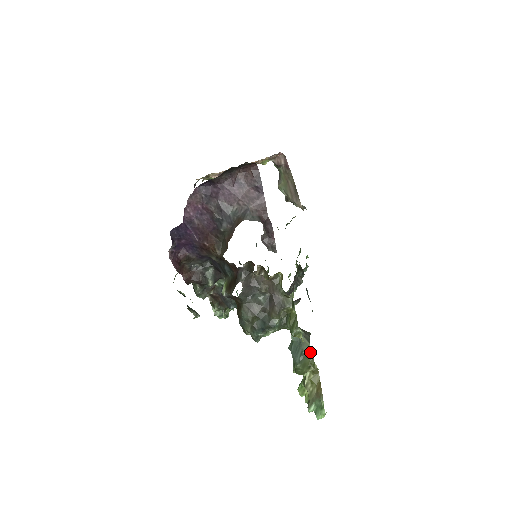
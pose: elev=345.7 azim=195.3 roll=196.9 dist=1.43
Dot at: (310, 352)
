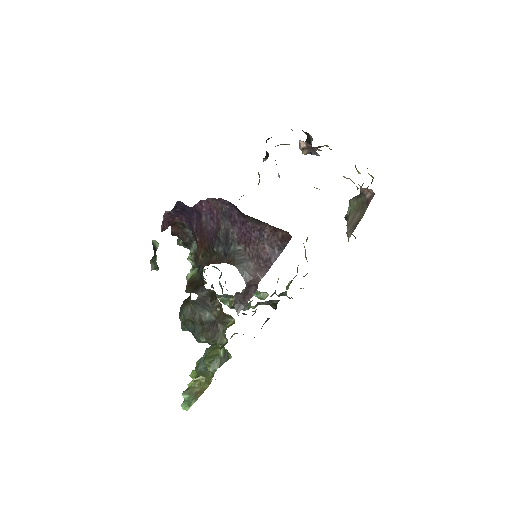
Dot at: (213, 373)
